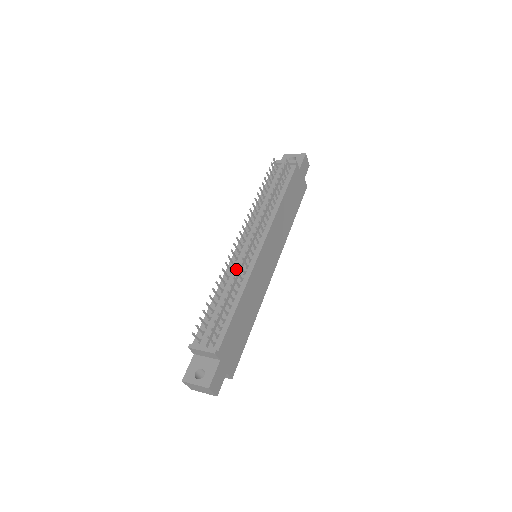
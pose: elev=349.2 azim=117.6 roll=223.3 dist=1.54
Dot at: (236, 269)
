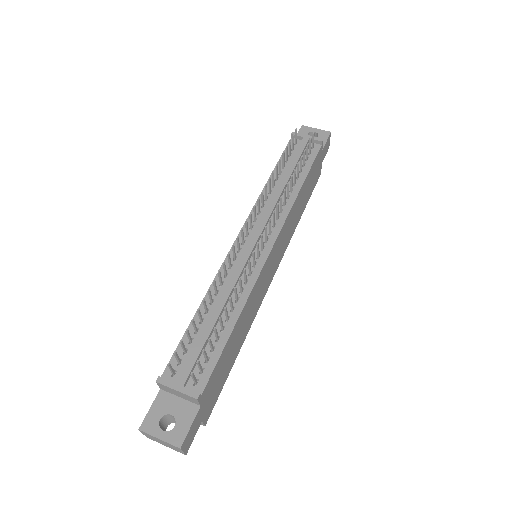
Dot at: (235, 274)
